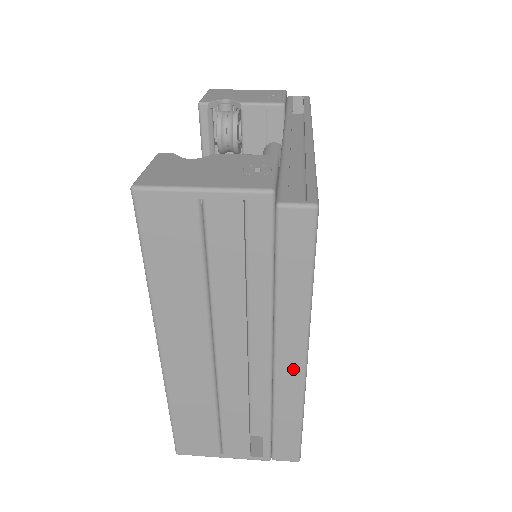
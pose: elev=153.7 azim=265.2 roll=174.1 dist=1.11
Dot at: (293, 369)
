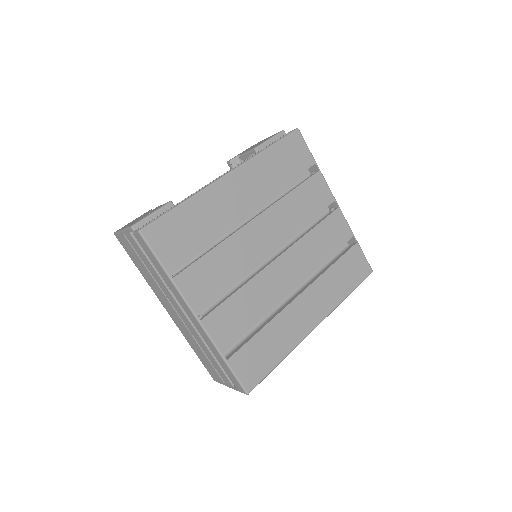
Dot at: (197, 324)
